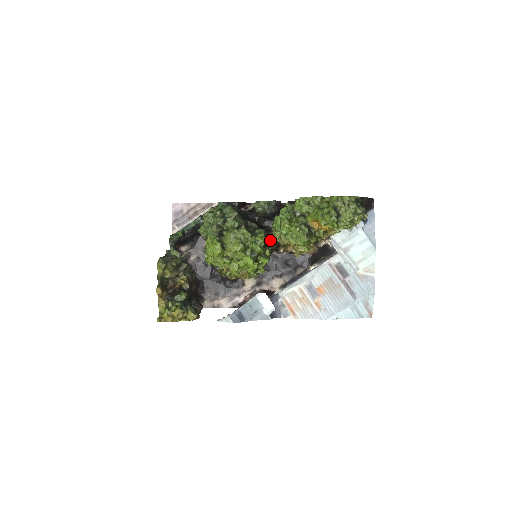
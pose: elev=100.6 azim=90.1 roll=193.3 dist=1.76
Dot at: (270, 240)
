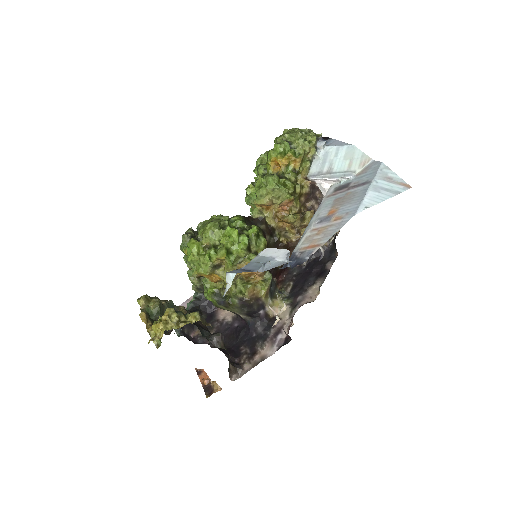
Dot at: (251, 220)
